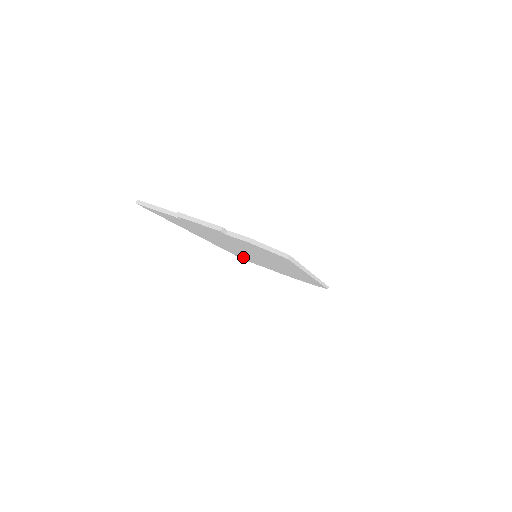
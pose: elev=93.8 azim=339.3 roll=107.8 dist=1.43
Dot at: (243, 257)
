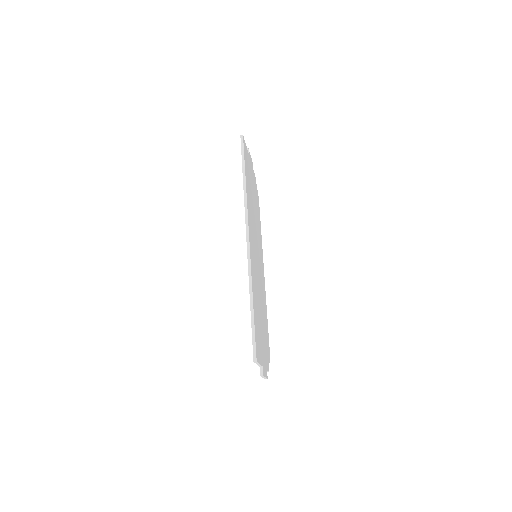
Dot at: occluded
